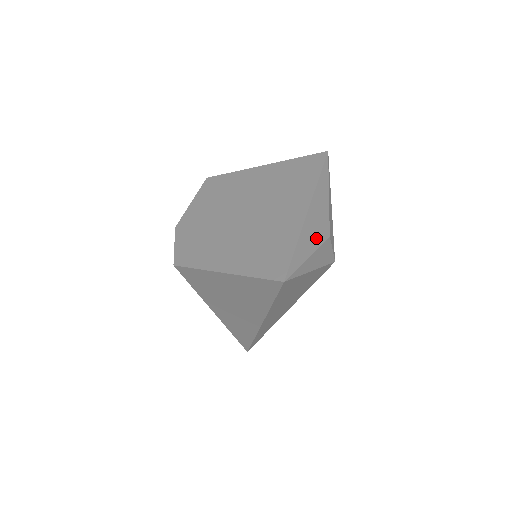
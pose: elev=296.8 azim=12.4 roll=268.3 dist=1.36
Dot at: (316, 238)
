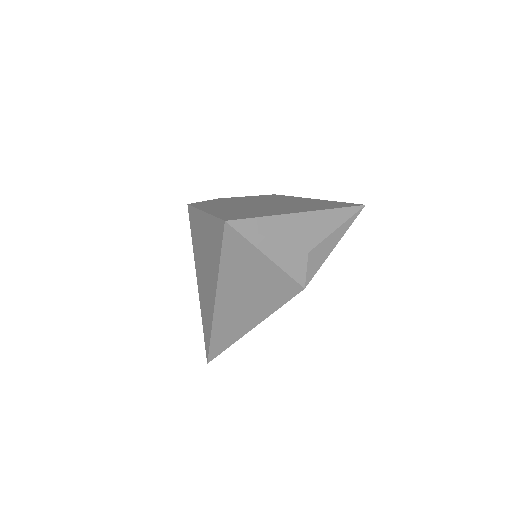
Dot at: (291, 236)
